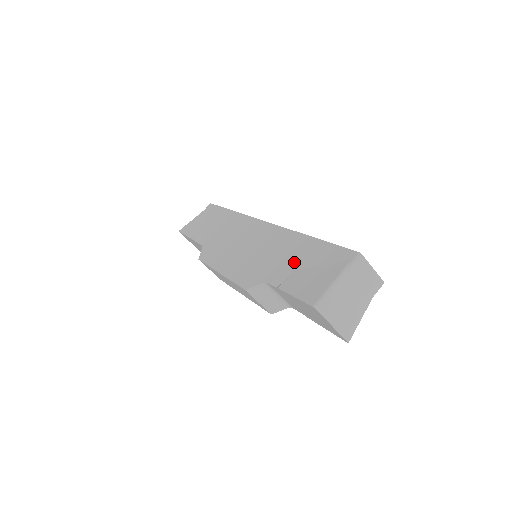
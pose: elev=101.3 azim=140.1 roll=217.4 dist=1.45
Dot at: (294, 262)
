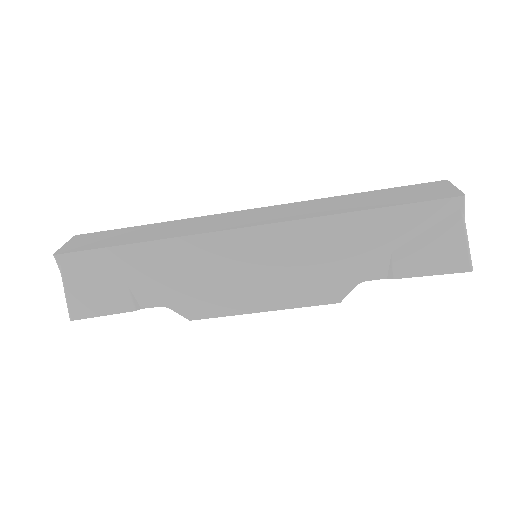
Dot at: (379, 246)
